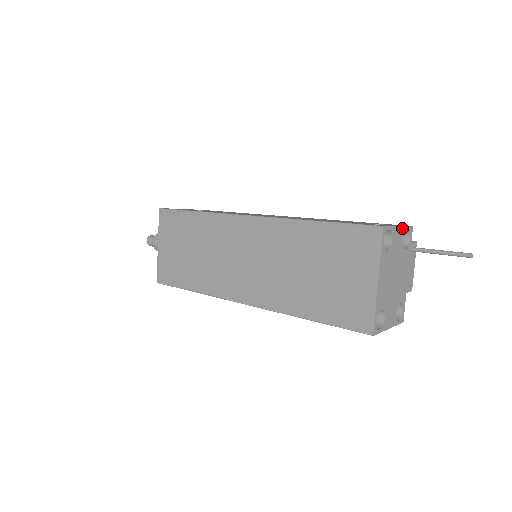
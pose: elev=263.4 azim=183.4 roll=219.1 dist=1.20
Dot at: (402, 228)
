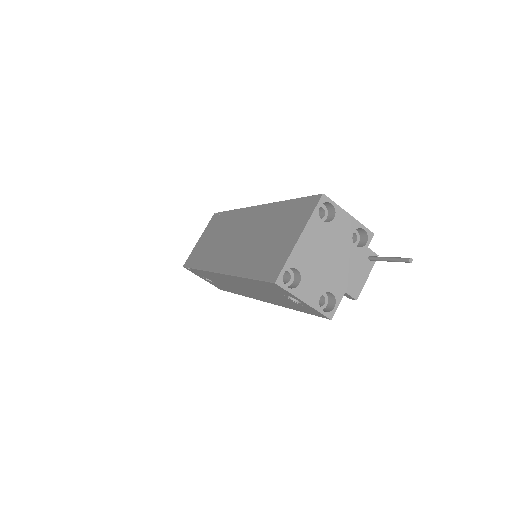
Dot at: (355, 221)
